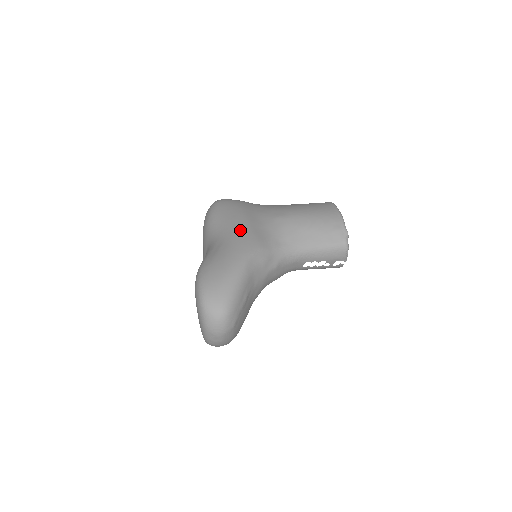
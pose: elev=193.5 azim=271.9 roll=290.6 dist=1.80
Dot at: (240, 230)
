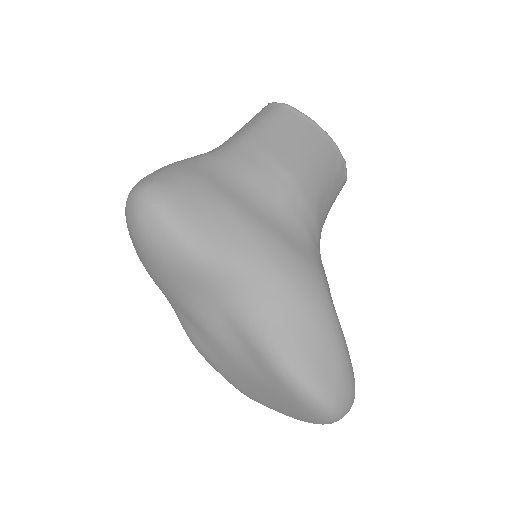
Dot at: (284, 264)
